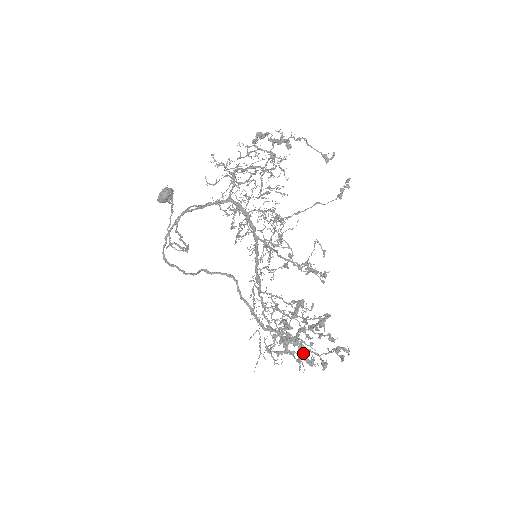
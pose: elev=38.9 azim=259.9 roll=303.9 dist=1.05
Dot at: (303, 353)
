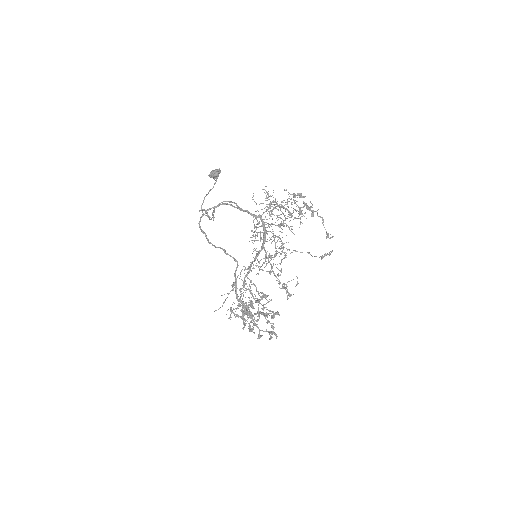
Dot at: occluded
